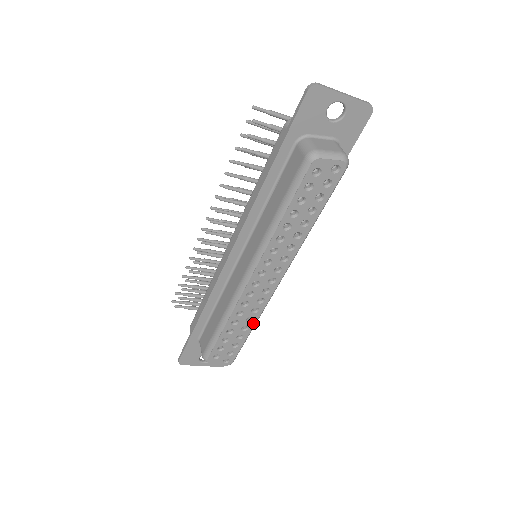
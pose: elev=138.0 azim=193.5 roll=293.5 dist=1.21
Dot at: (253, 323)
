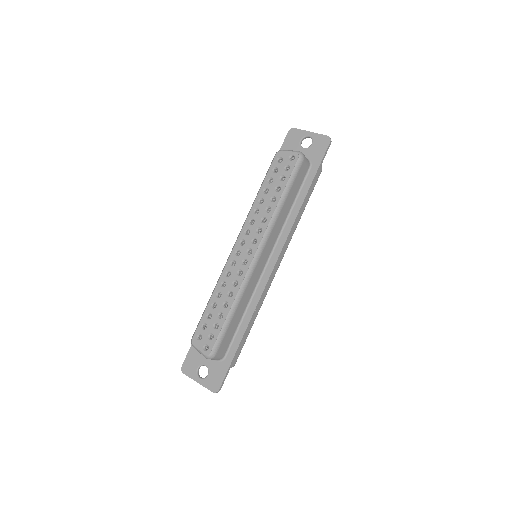
Dot at: (232, 300)
